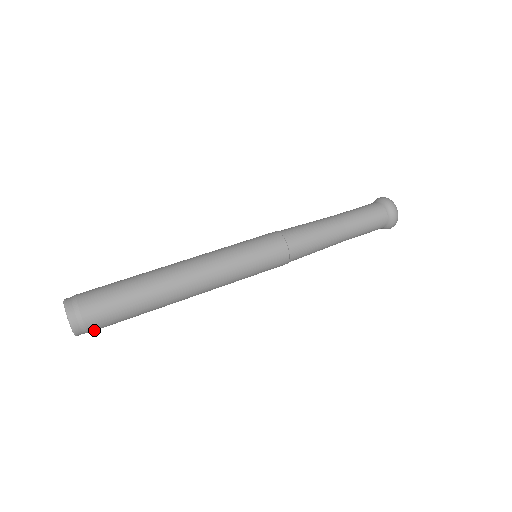
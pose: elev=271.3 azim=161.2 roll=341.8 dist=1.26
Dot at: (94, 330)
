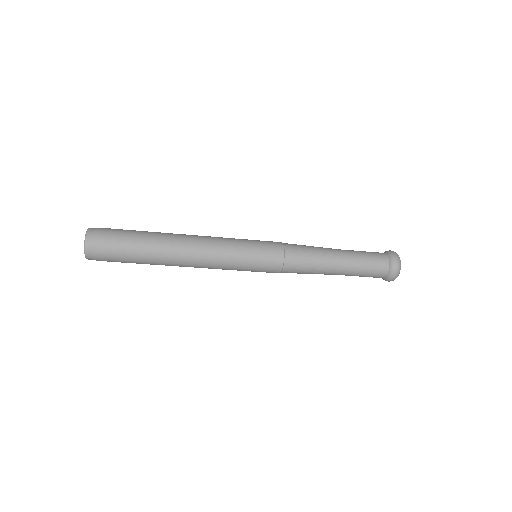
Dot at: occluded
